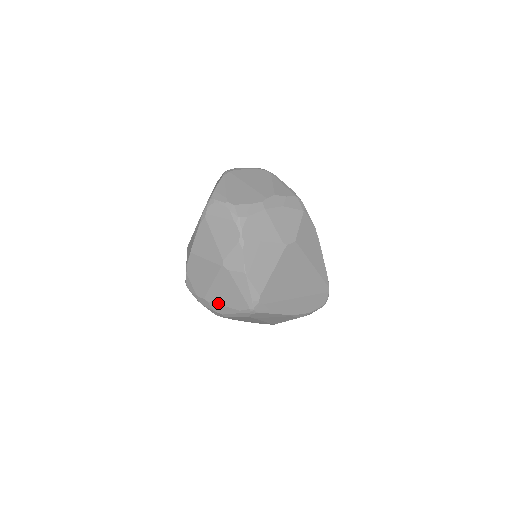
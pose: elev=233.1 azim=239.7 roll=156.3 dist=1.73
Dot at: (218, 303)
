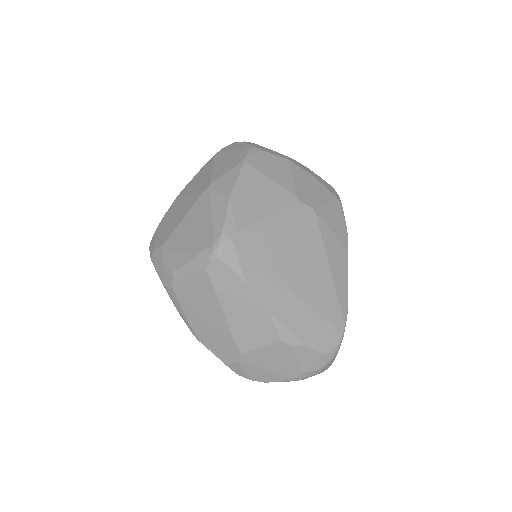
Dot at: (175, 249)
